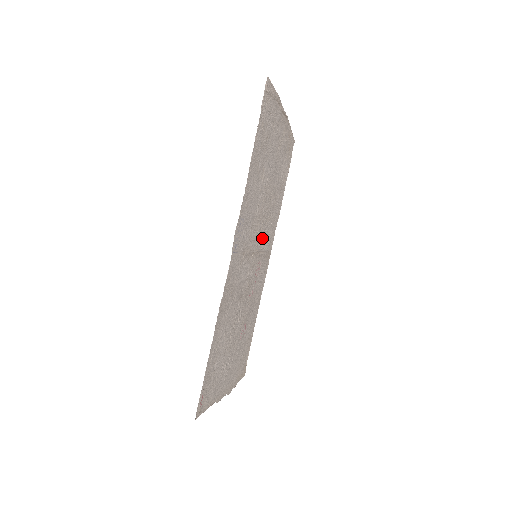
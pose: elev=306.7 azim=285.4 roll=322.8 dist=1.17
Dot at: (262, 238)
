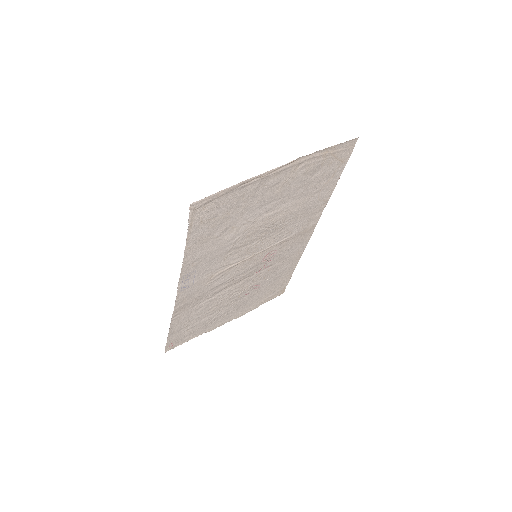
Dot at: (270, 240)
